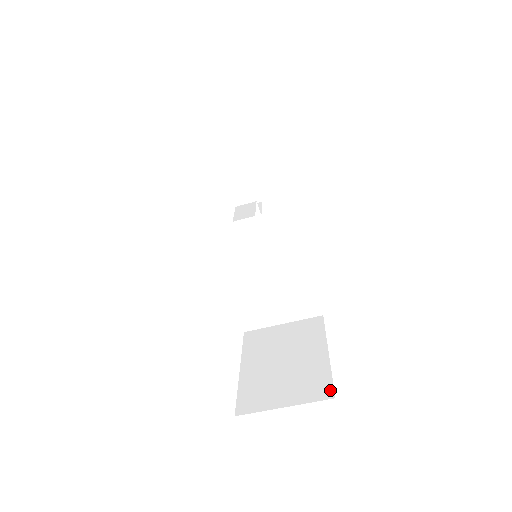
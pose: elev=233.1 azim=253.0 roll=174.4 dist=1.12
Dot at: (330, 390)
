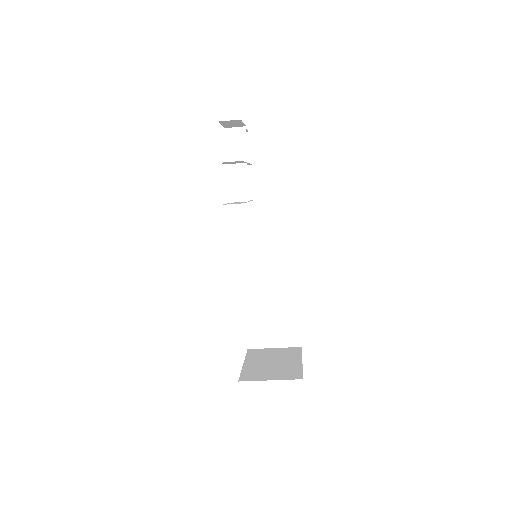
Dot at: (299, 341)
